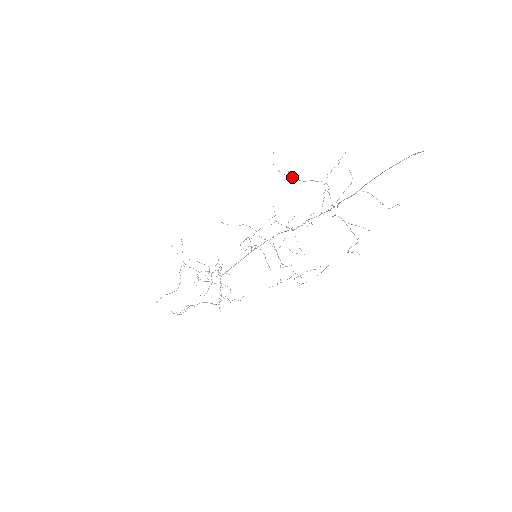
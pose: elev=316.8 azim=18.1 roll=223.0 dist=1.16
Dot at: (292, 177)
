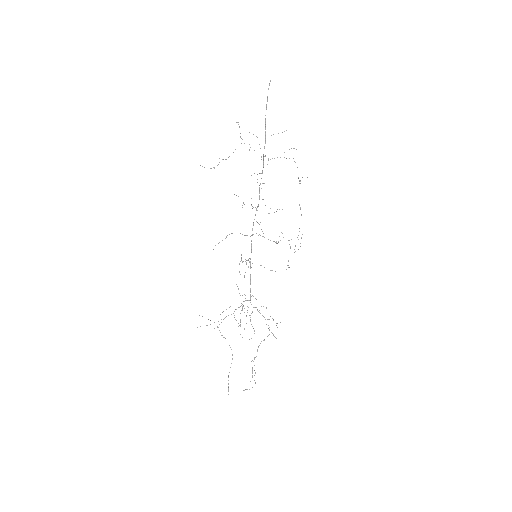
Dot at: occluded
